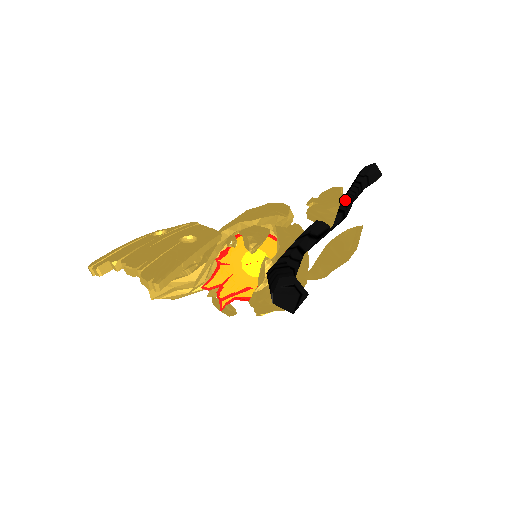
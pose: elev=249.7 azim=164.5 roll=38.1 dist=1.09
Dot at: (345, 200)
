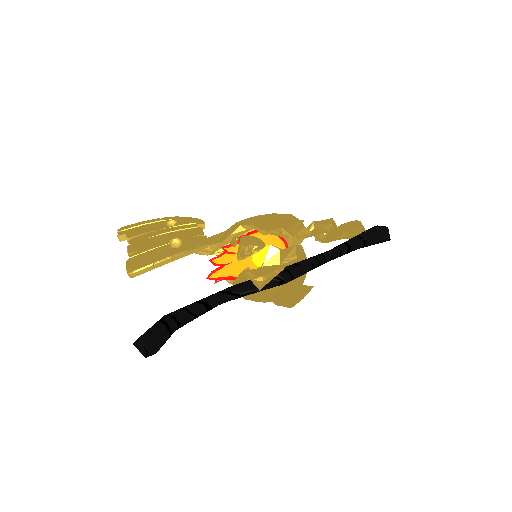
Dot at: (301, 266)
